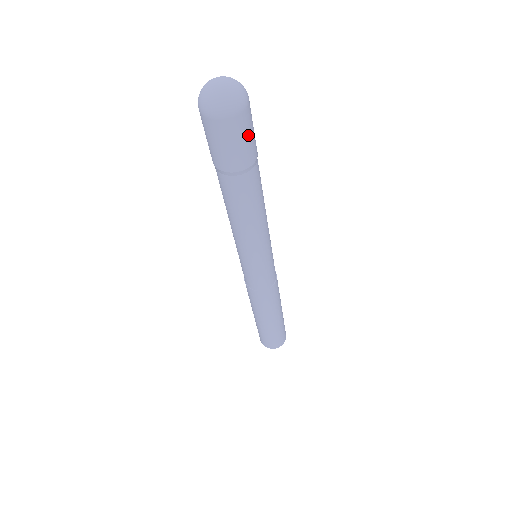
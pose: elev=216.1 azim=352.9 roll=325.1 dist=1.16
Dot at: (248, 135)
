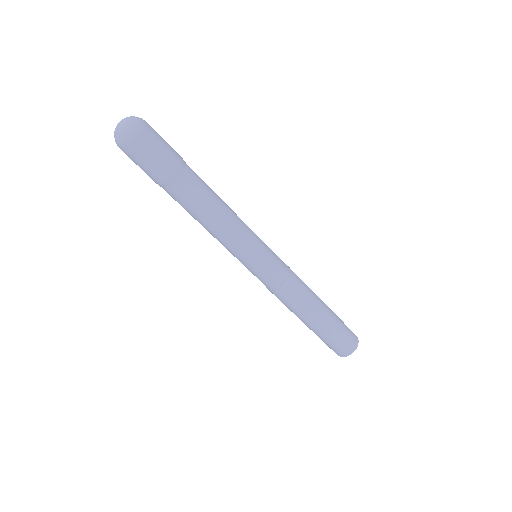
Dot at: (157, 149)
